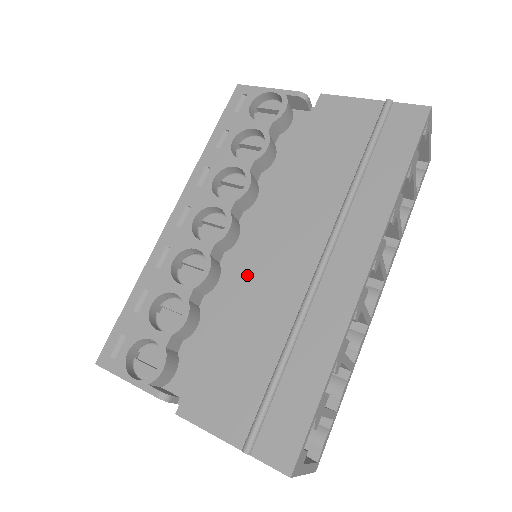
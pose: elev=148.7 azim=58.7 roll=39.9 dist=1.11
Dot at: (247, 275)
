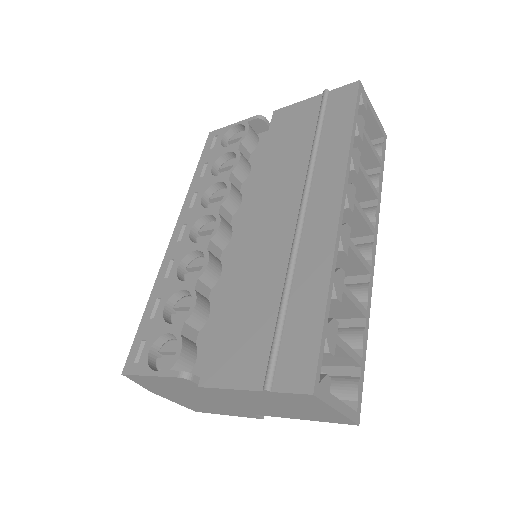
Dot at: (241, 252)
